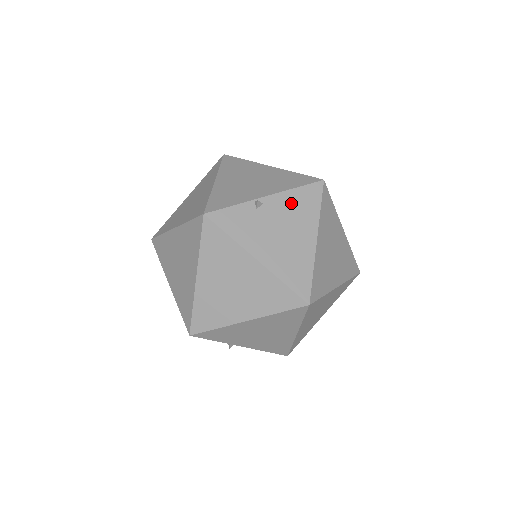
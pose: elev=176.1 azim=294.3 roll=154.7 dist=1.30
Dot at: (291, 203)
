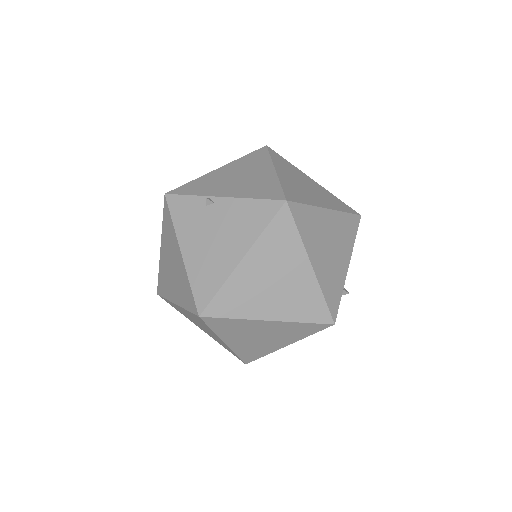
Dot at: (239, 212)
